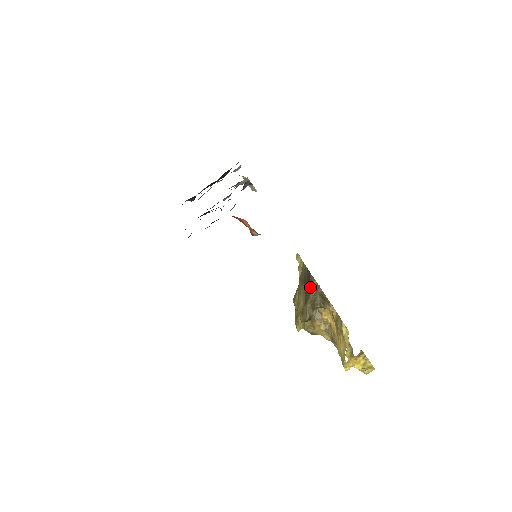
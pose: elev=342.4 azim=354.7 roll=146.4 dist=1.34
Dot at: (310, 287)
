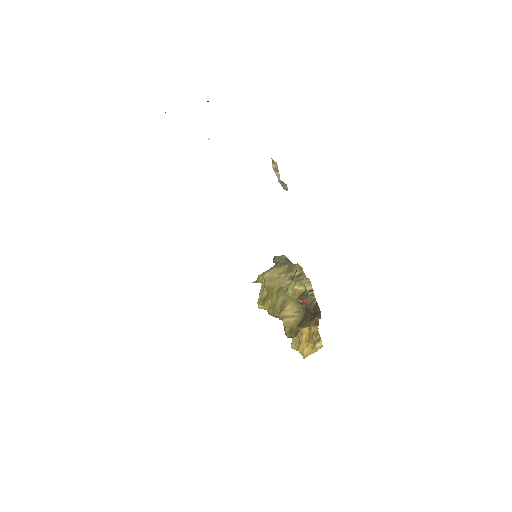
Dot at: (312, 319)
